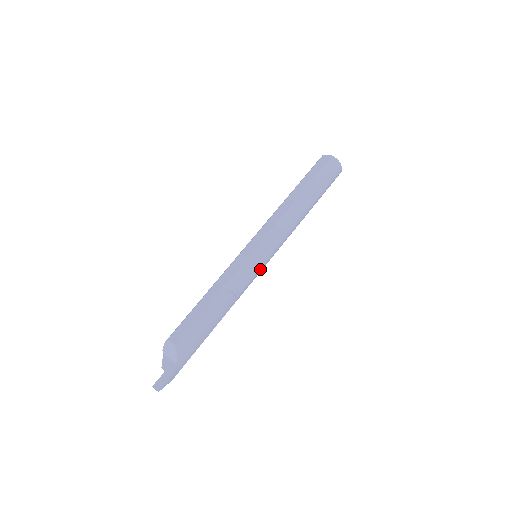
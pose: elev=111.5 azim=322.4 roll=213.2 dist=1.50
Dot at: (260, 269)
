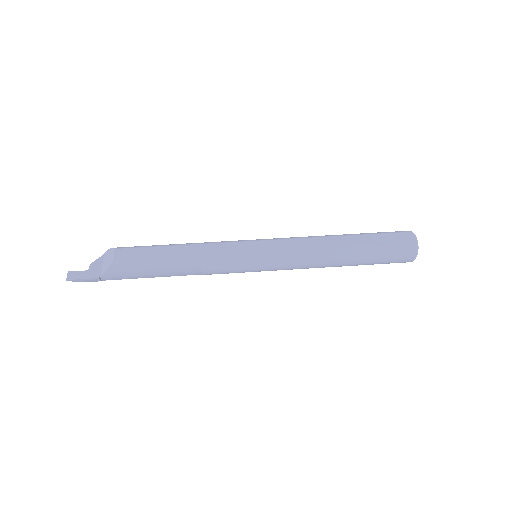
Dot at: (246, 271)
